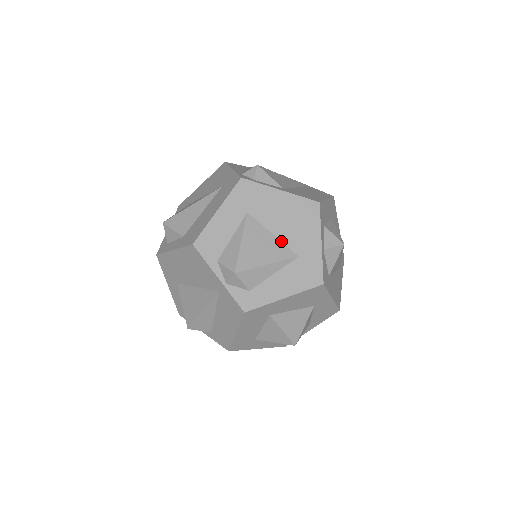
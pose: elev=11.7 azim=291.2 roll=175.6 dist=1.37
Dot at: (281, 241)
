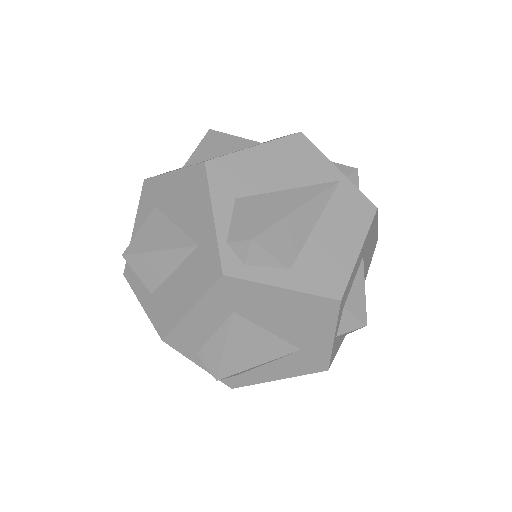
Dot at: (279, 337)
